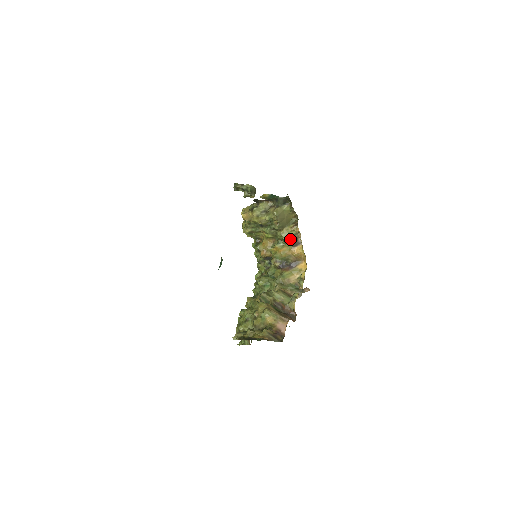
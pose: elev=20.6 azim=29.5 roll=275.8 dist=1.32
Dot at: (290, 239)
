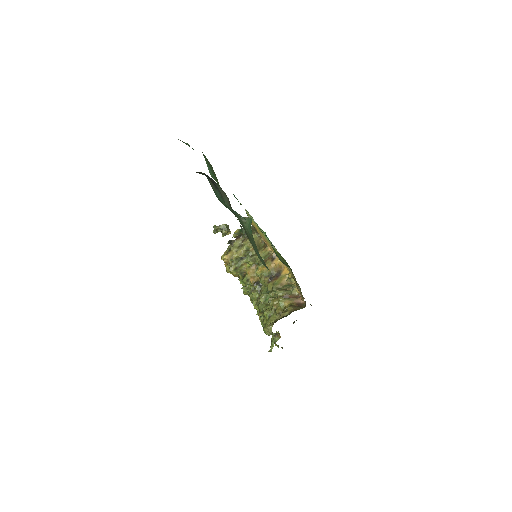
Dot at: (267, 258)
